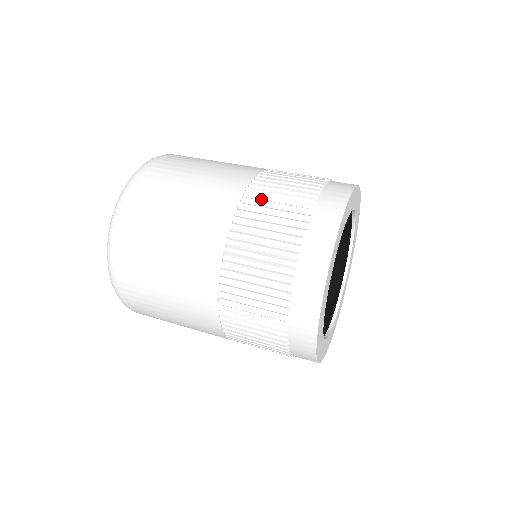
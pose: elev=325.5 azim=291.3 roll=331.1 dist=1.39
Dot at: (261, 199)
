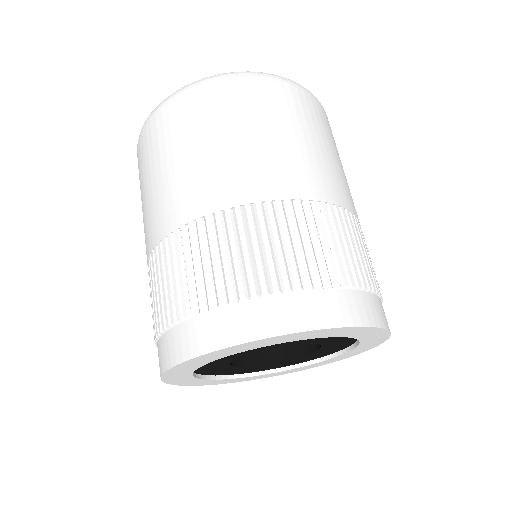
Dot at: (157, 269)
